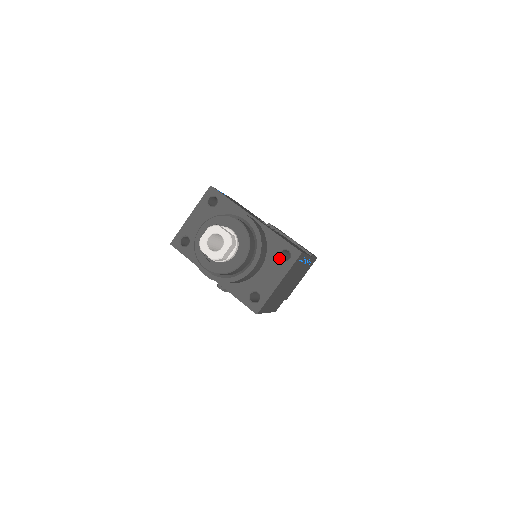
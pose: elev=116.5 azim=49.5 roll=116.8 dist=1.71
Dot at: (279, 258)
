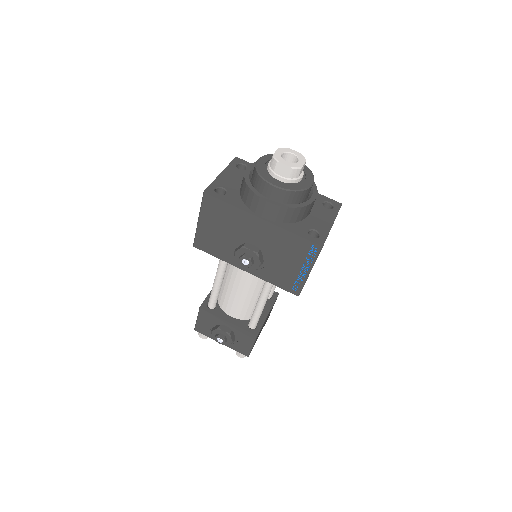
Dot at: (324, 207)
